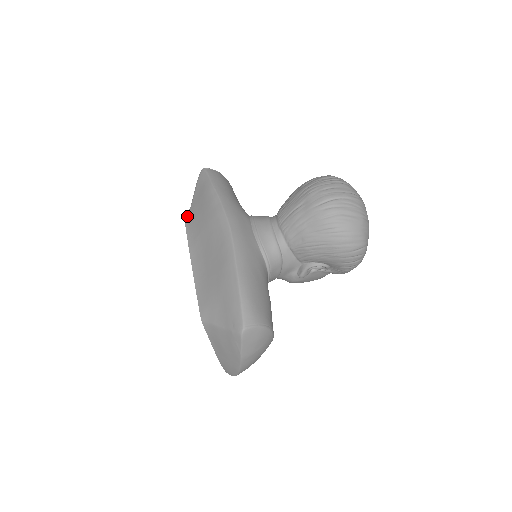
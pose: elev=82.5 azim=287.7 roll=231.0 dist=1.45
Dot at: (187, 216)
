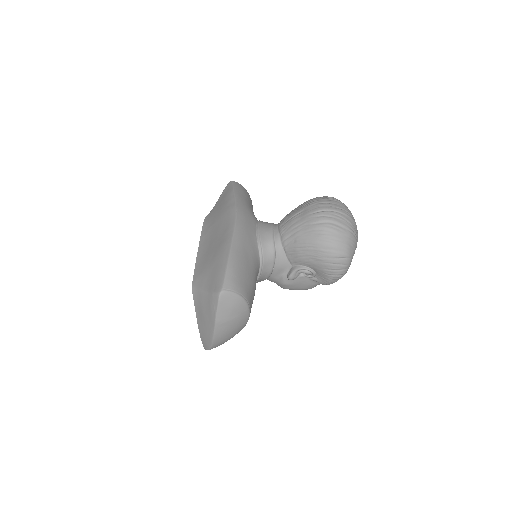
Dot at: (208, 215)
